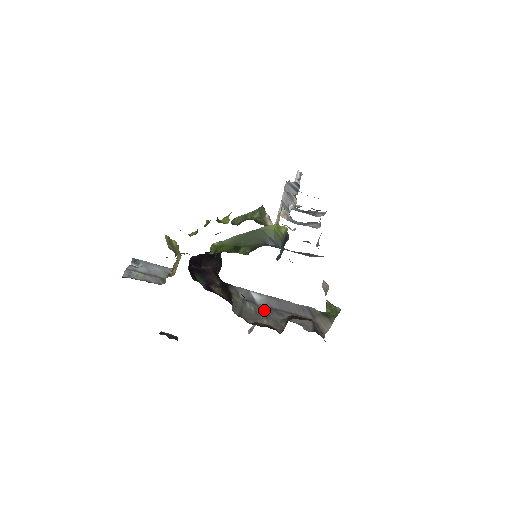
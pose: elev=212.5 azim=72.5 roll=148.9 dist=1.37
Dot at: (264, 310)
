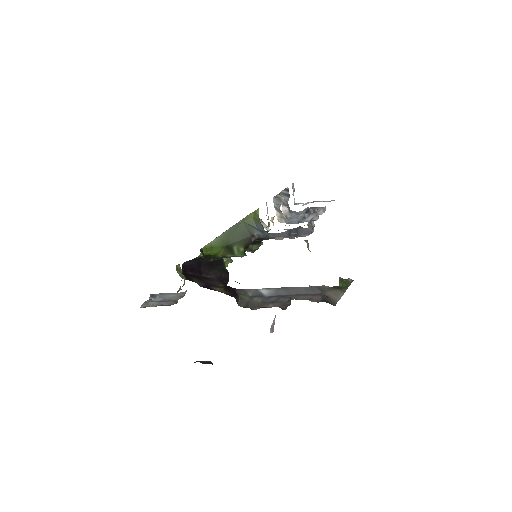
Dot at: (272, 299)
